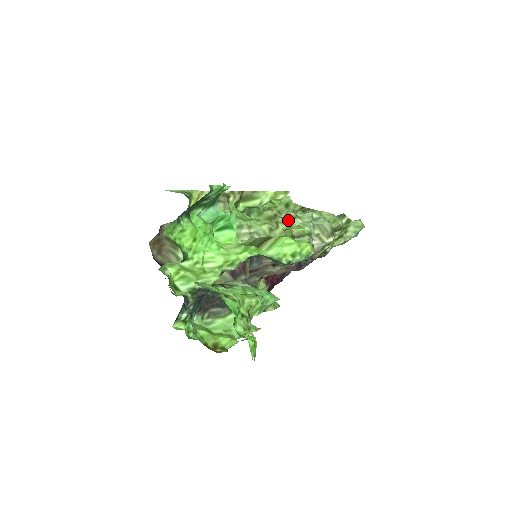
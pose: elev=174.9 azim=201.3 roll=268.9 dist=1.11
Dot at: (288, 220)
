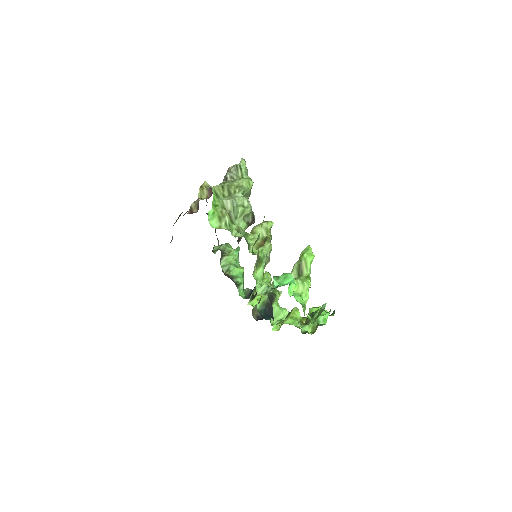
Dot at: (242, 214)
